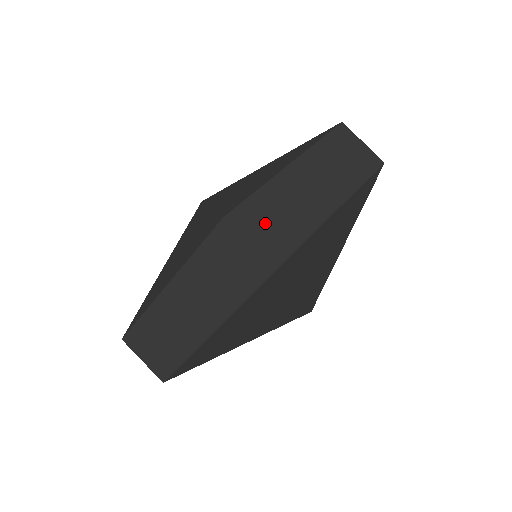
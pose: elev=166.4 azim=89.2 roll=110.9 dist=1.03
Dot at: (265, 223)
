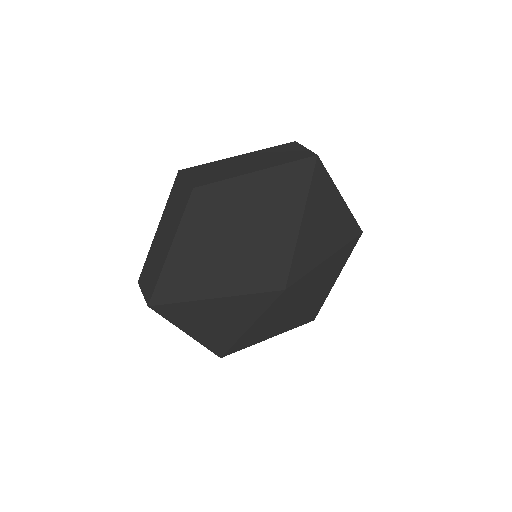
Dot at: (202, 173)
